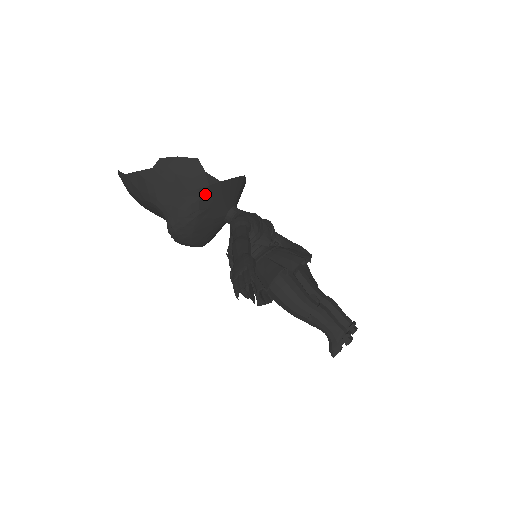
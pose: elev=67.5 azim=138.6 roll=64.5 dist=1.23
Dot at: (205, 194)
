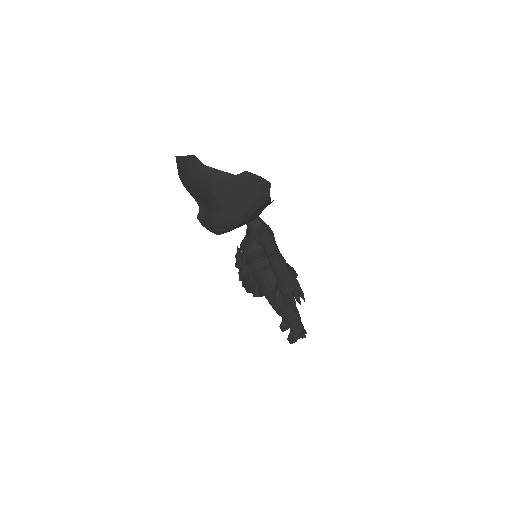
Dot at: (259, 208)
